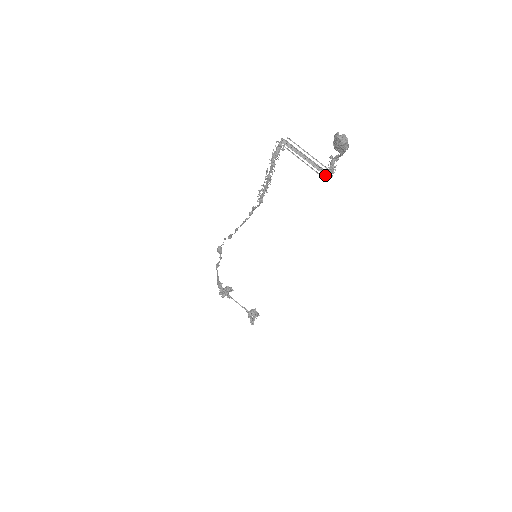
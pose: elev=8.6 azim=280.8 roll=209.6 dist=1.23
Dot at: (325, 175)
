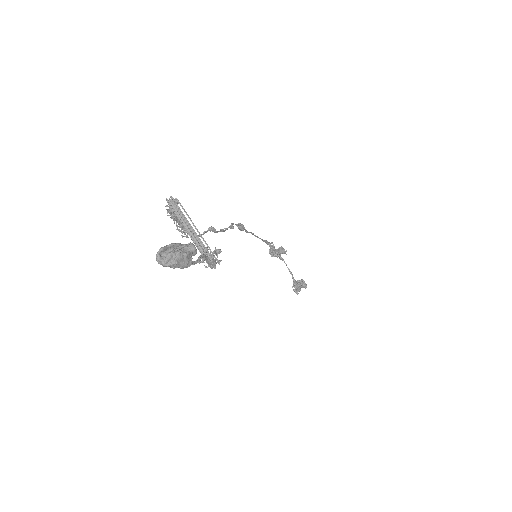
Dot at: occluded
